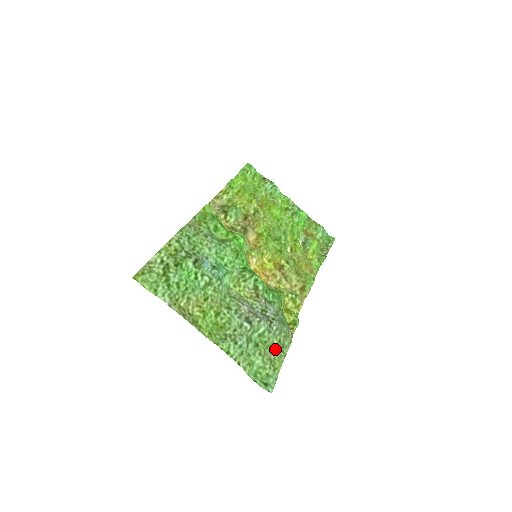
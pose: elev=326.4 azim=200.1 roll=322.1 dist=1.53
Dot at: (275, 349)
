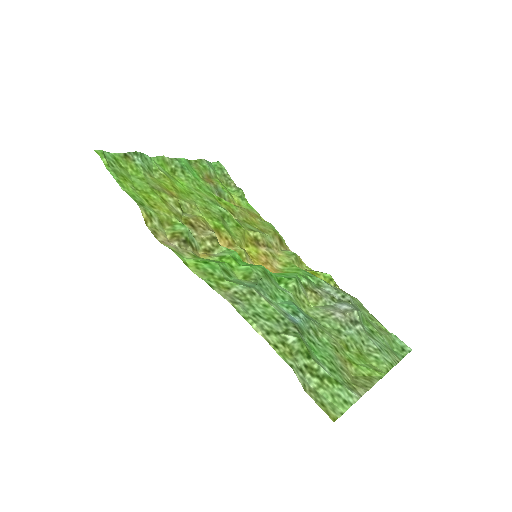
Dot at: (367, 317)
